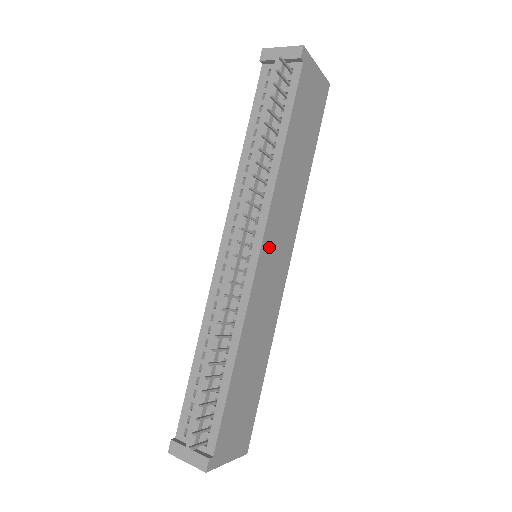
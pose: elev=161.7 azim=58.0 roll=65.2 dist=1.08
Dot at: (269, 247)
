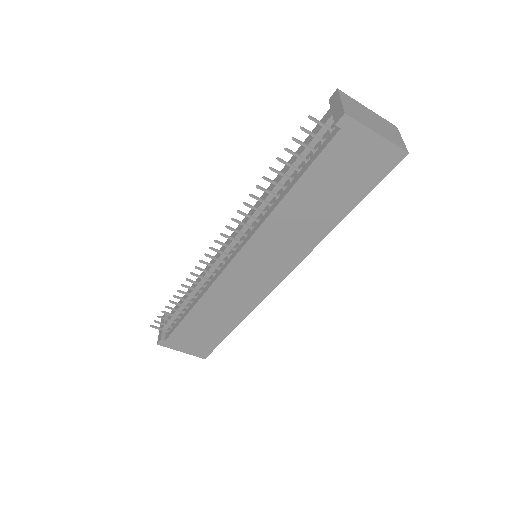
Dot at: (249, 259)
